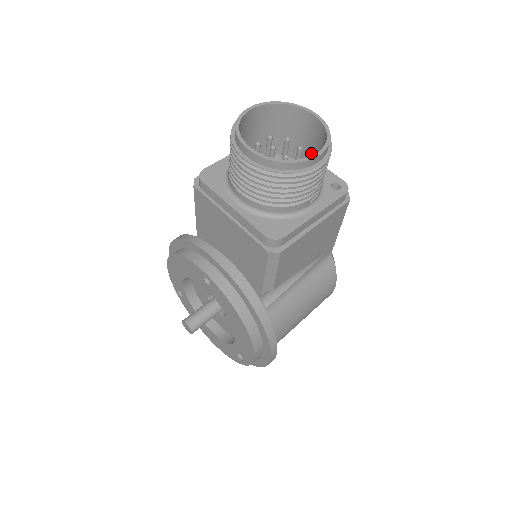
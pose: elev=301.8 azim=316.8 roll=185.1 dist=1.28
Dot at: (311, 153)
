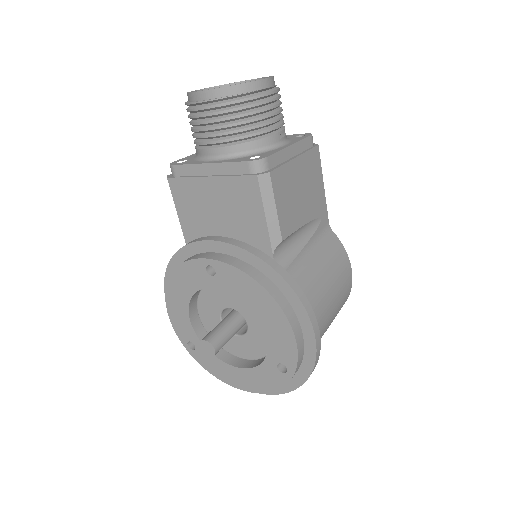
Dot at: occluded
